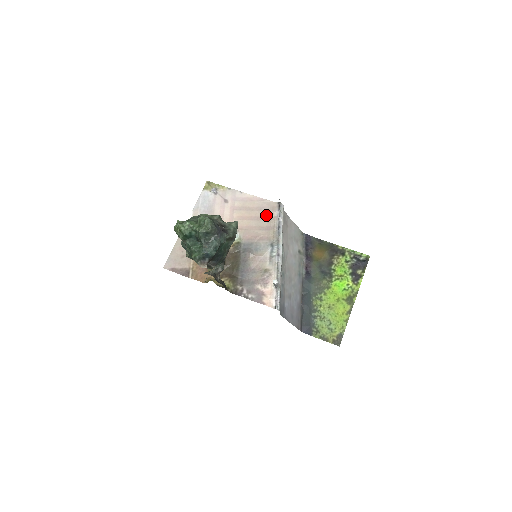
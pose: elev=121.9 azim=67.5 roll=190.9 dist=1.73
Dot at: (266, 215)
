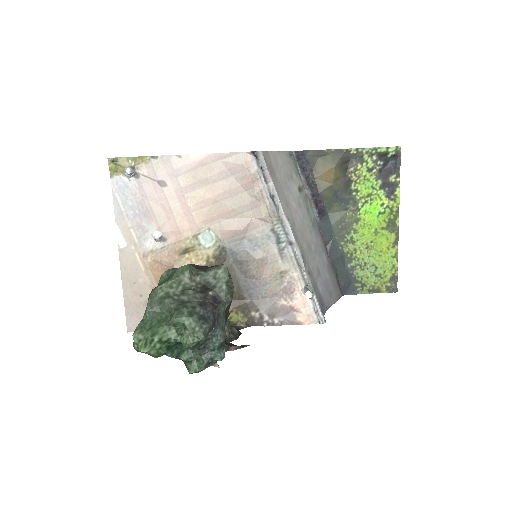
Dot at: (241, 182)
